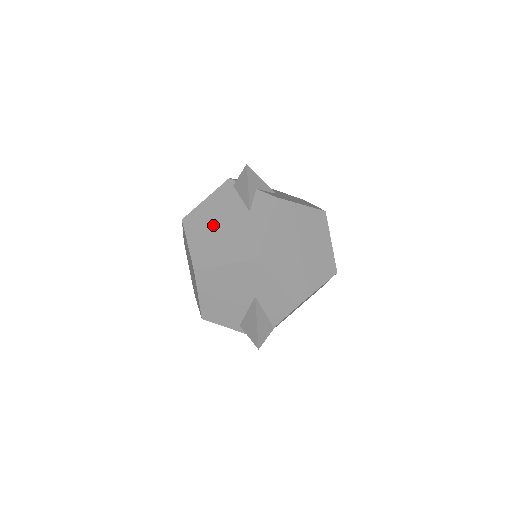
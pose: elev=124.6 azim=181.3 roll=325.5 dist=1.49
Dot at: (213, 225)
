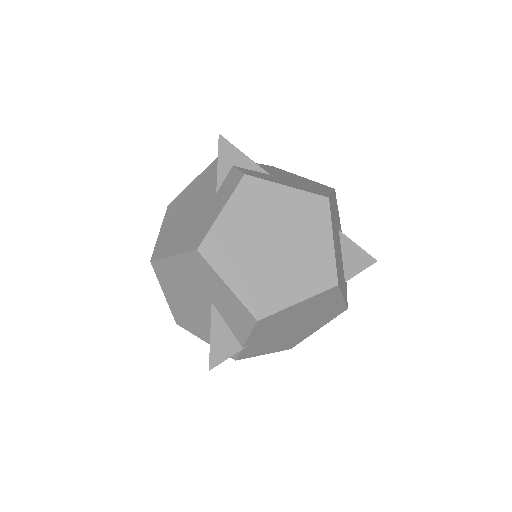
Dot at: (184, 210)
